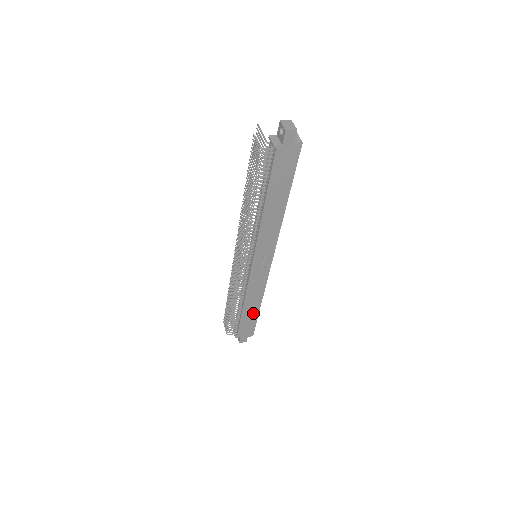
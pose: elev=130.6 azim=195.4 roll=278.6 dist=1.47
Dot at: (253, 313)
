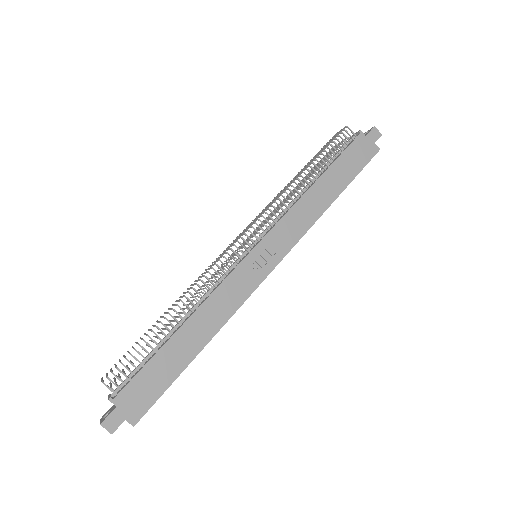
Dot at: (181, 357)
